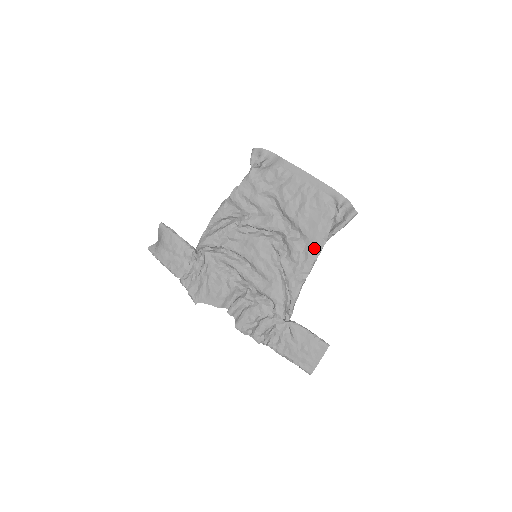
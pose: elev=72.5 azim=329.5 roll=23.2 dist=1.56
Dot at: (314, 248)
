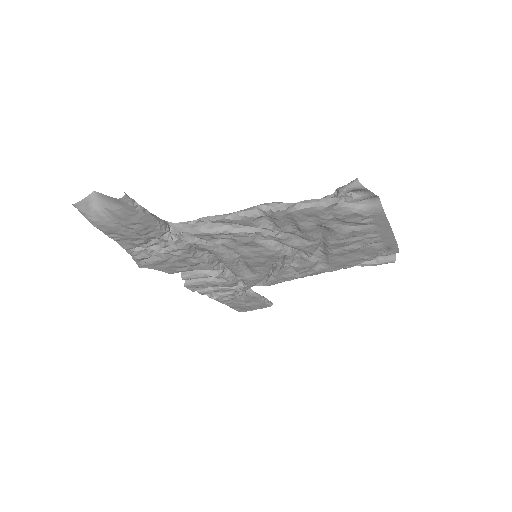
Dot at: (327, 270)
